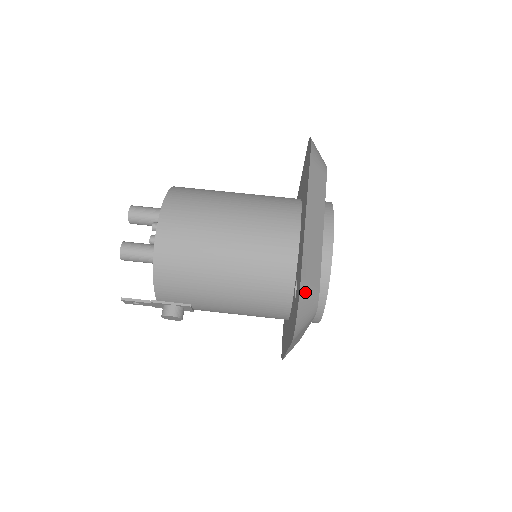
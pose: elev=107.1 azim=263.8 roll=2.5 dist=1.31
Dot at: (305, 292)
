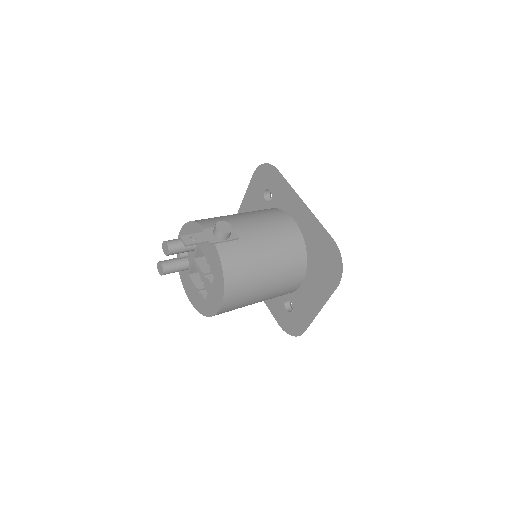
Dot at: occluded
